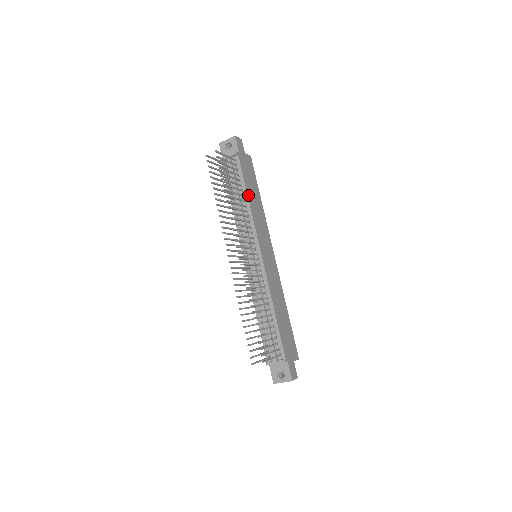
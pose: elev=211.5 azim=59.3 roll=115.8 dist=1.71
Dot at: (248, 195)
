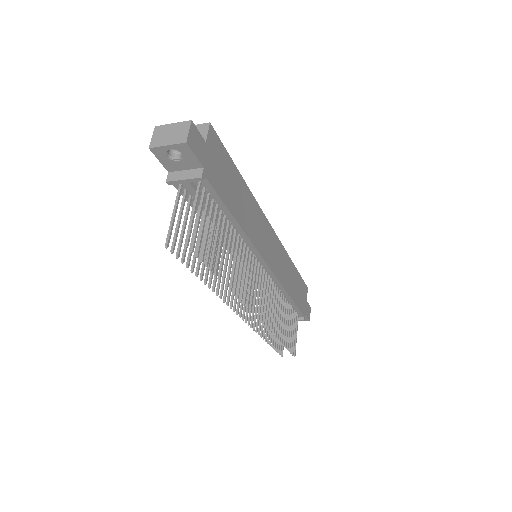
Dot at: (236, 219)
